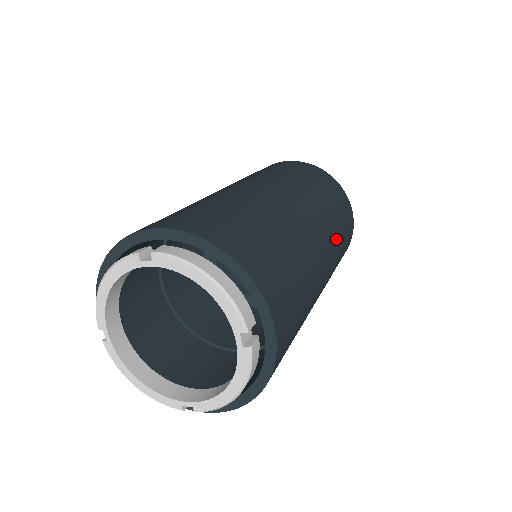
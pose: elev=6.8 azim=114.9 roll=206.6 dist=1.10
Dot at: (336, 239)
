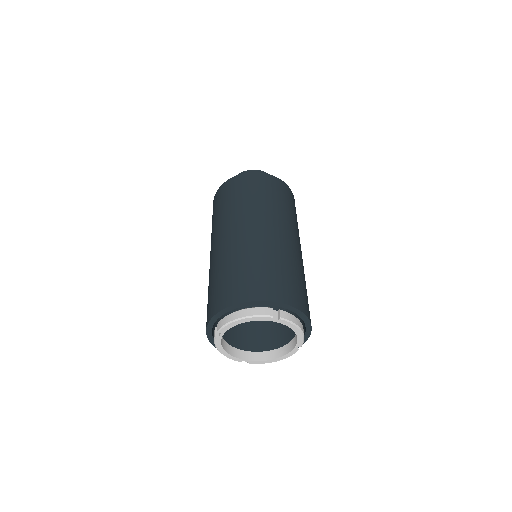
Dot at: occluded
